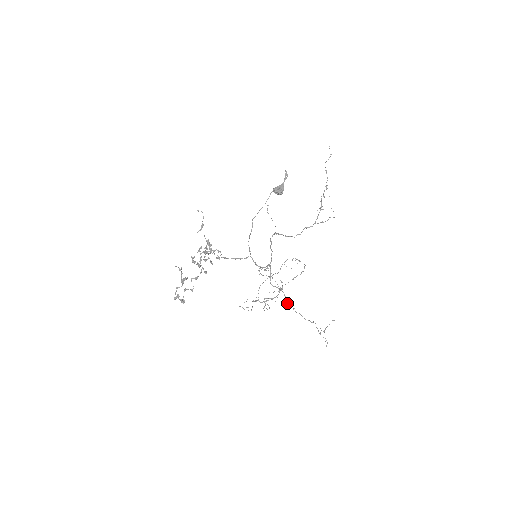
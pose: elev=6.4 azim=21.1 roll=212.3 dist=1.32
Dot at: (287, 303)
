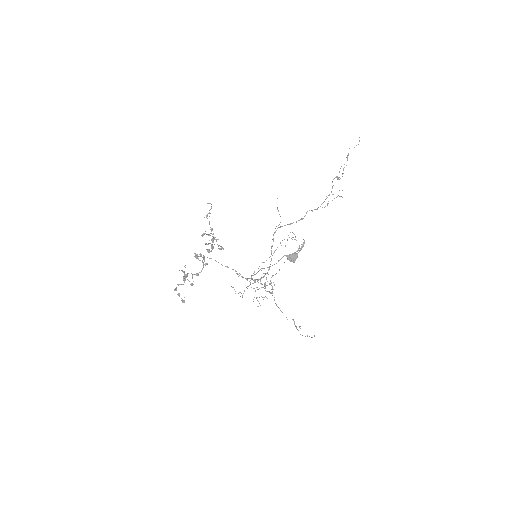
Dot at: occluded
